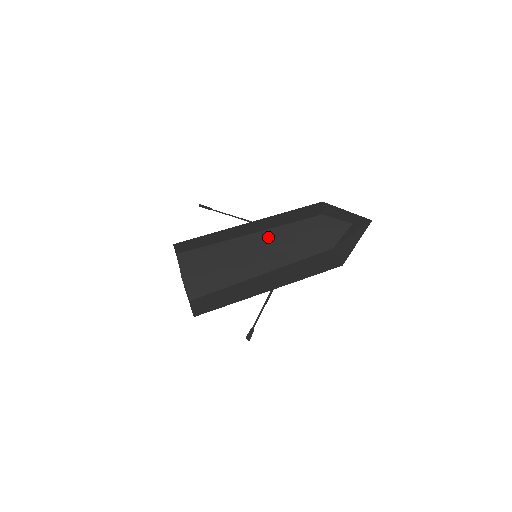
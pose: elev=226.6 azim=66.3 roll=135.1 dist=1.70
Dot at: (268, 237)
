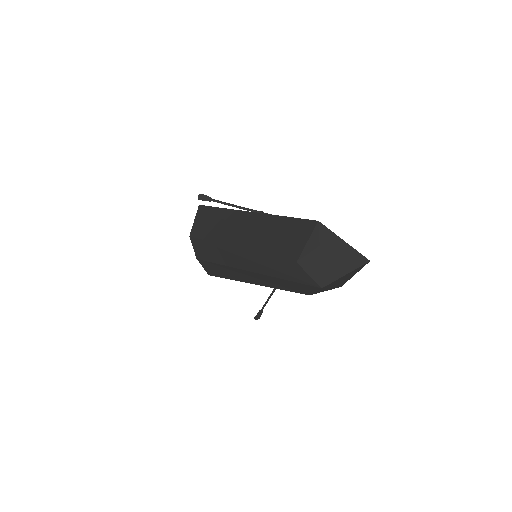
Dot at: (252, 260)
